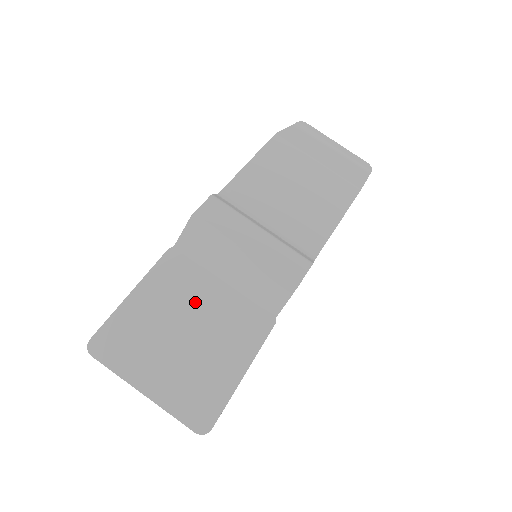
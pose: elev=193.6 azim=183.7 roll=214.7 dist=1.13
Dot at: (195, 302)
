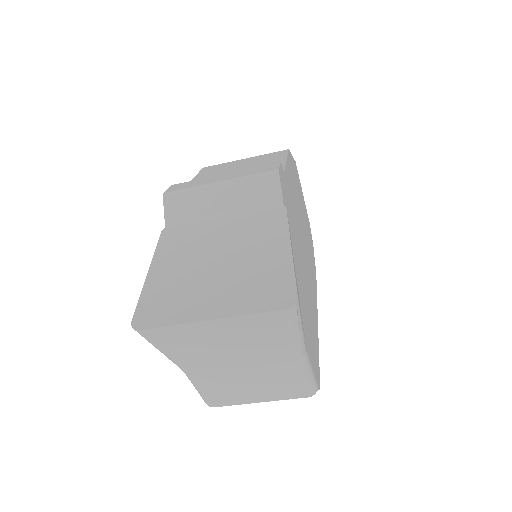
Dot at: (208, 241)
